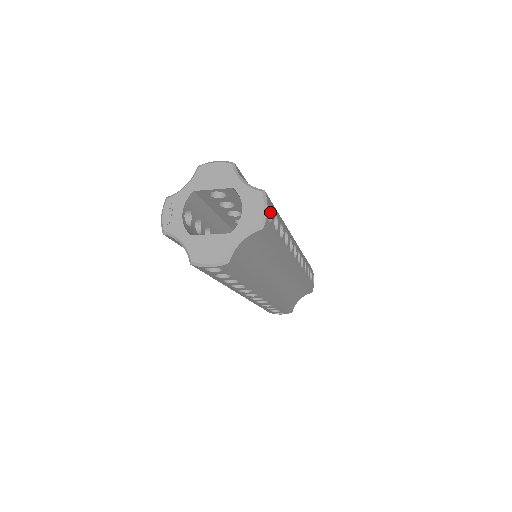
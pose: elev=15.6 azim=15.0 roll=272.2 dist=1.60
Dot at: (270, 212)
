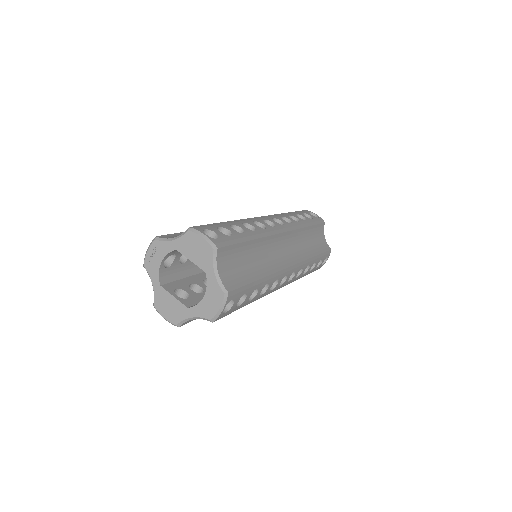
Dot at: (233, 301)
